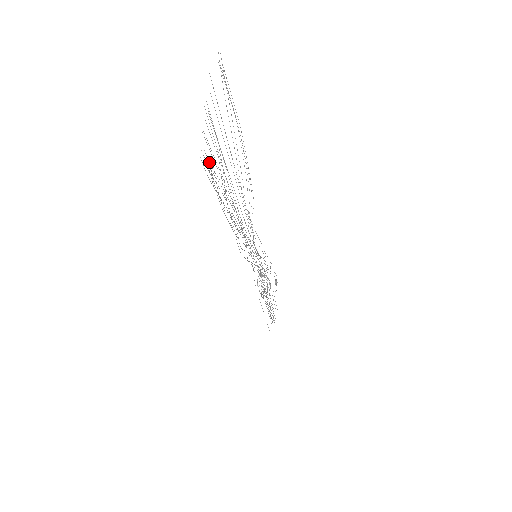
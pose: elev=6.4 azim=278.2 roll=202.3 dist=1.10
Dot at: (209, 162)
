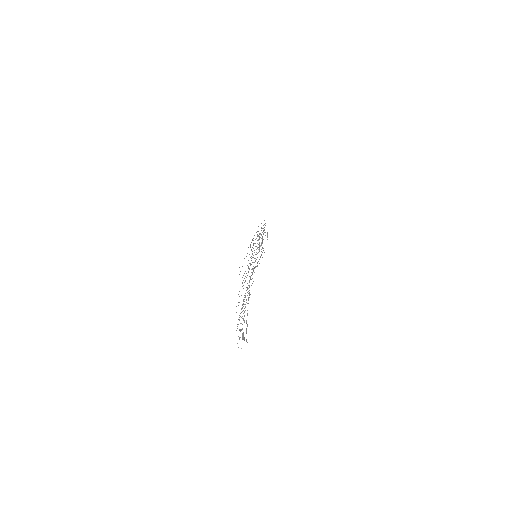
Dot at: occluded
